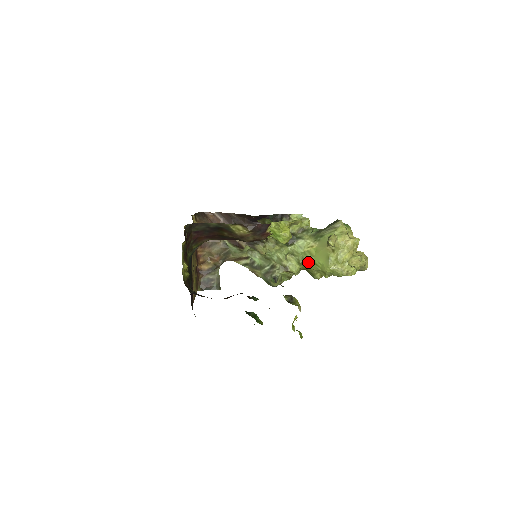
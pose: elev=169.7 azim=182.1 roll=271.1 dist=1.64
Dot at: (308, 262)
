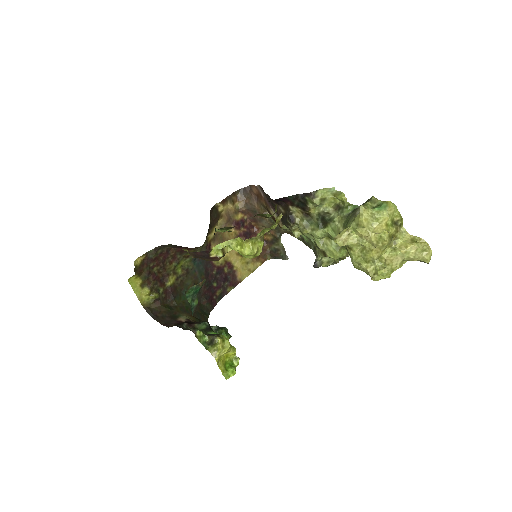
Dot at: occluded
